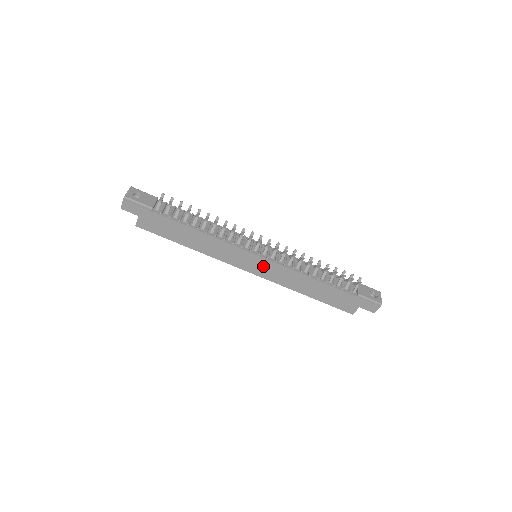
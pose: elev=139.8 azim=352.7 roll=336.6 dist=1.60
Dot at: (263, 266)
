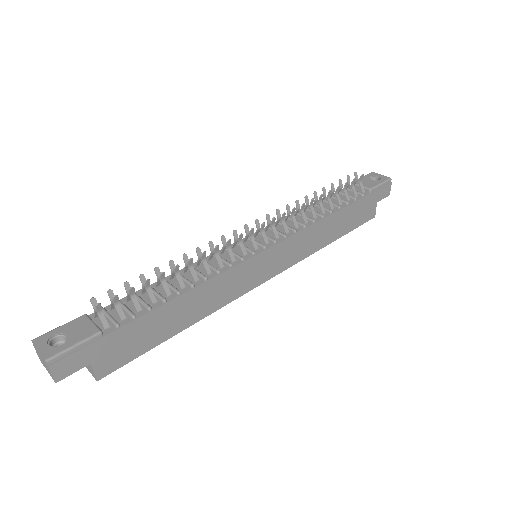
Dot at: (277, 257)
